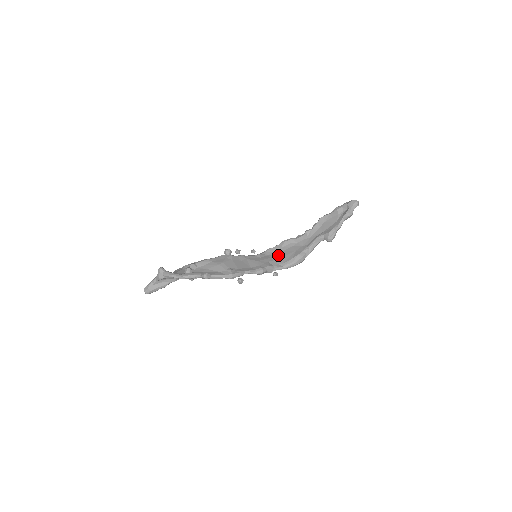
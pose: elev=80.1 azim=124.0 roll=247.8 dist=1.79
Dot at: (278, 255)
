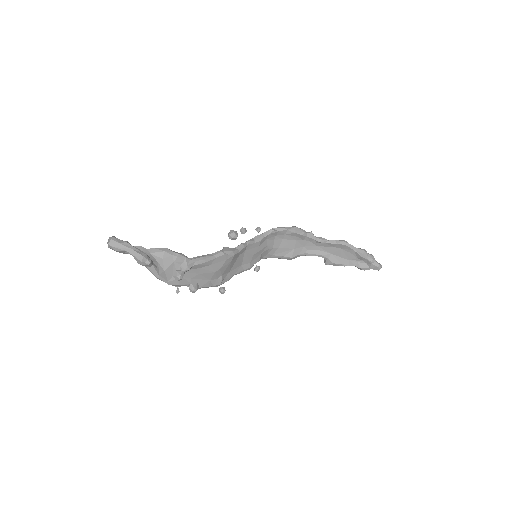
Dot at: (276, 243)
